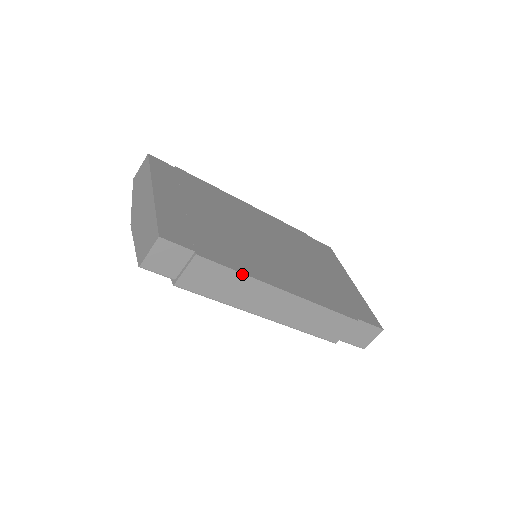
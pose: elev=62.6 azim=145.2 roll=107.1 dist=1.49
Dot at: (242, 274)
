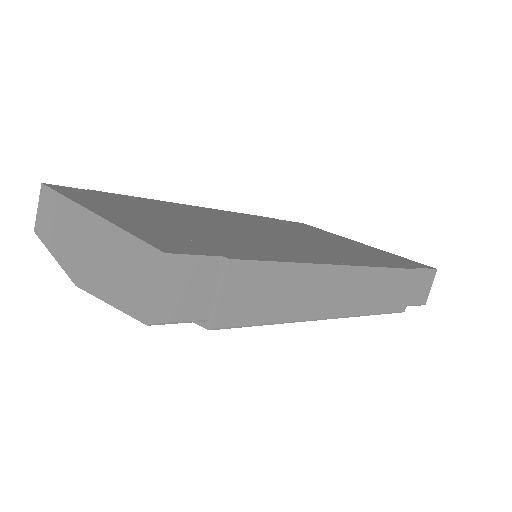
Dot at: (293, 264)
